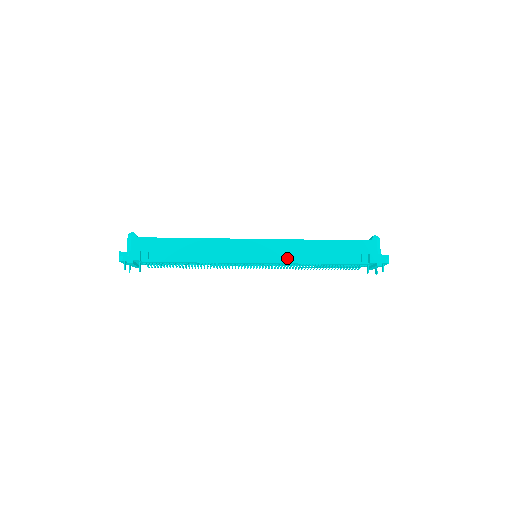
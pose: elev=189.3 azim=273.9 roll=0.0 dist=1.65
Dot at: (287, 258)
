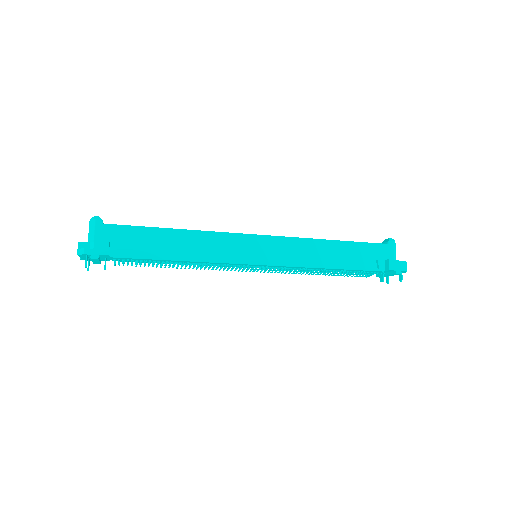
Dot at: (295, 260)
